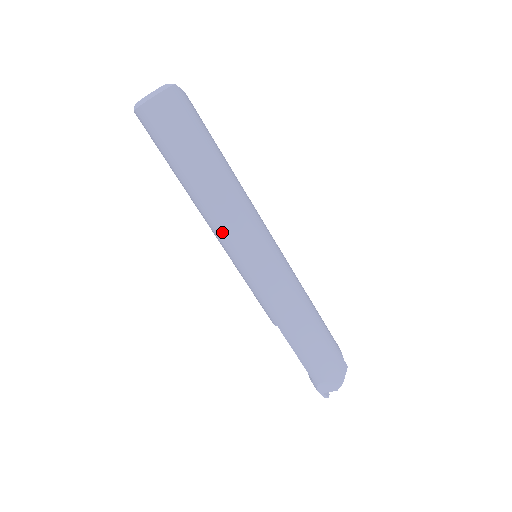
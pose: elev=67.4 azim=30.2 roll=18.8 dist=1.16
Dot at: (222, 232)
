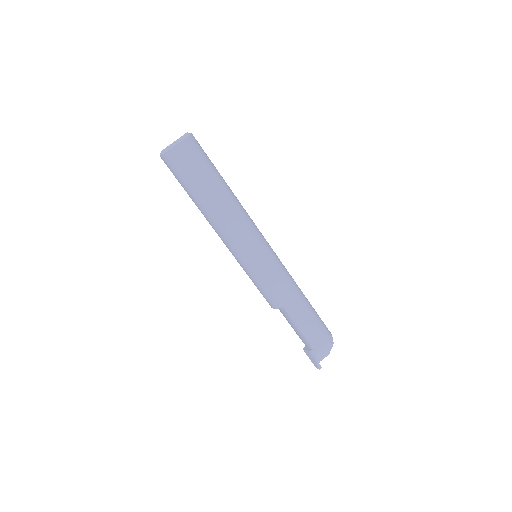
Dot at: (238, 235)
